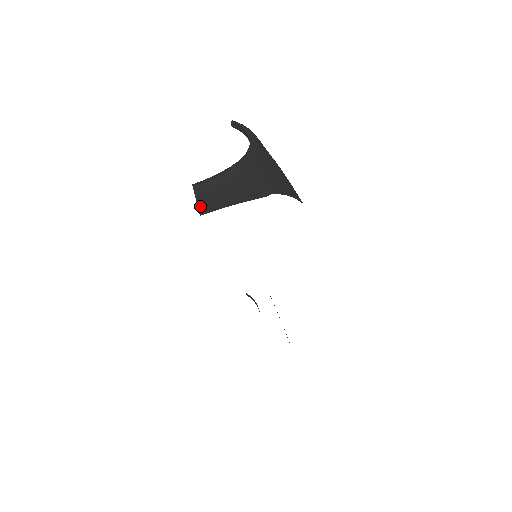
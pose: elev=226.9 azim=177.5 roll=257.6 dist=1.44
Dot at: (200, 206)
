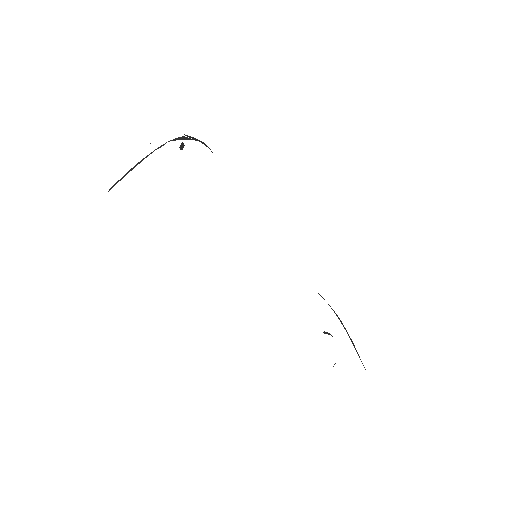
Dot at: occluded
